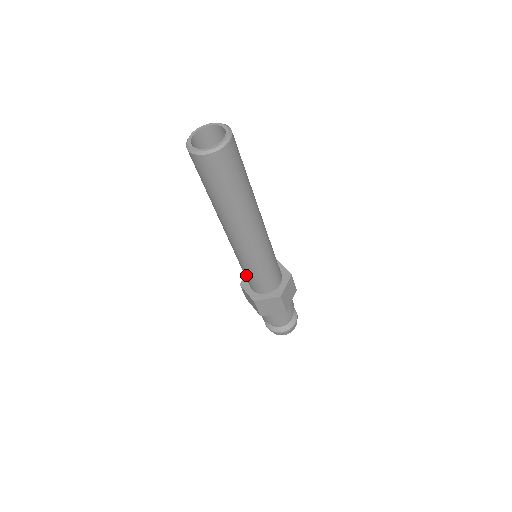
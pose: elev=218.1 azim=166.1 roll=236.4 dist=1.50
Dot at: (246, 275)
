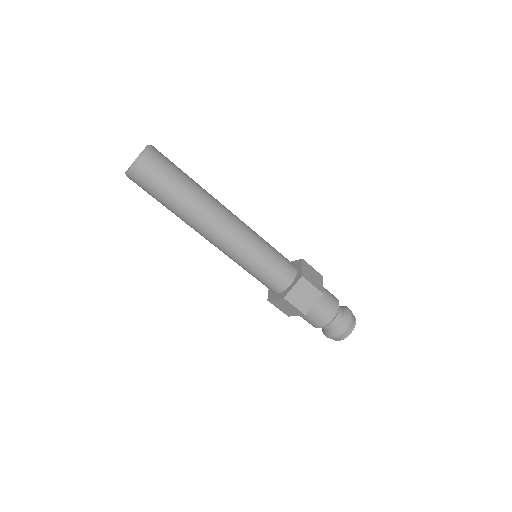
Dot at: (259, 277)
